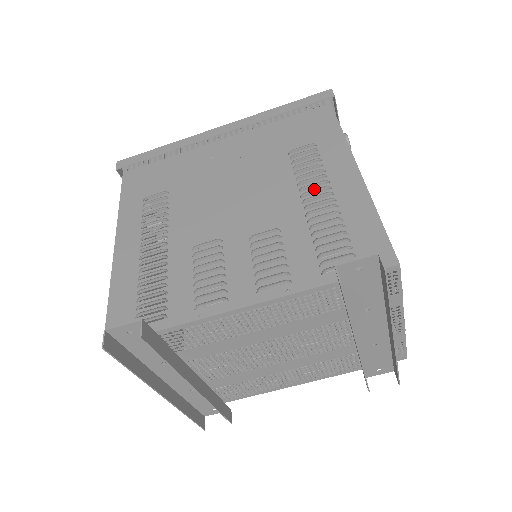
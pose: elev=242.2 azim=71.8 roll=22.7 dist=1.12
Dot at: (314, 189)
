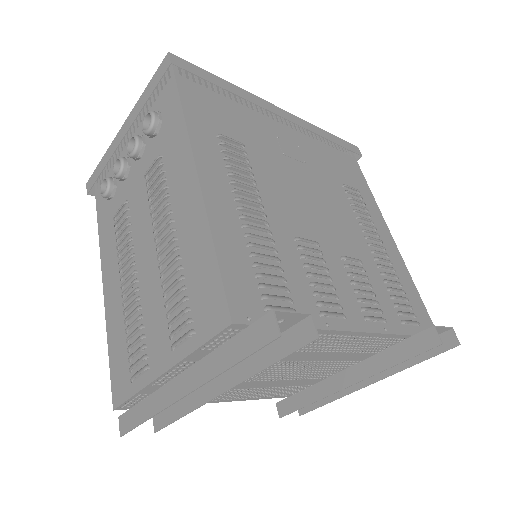
Dot at: (372, 236)
